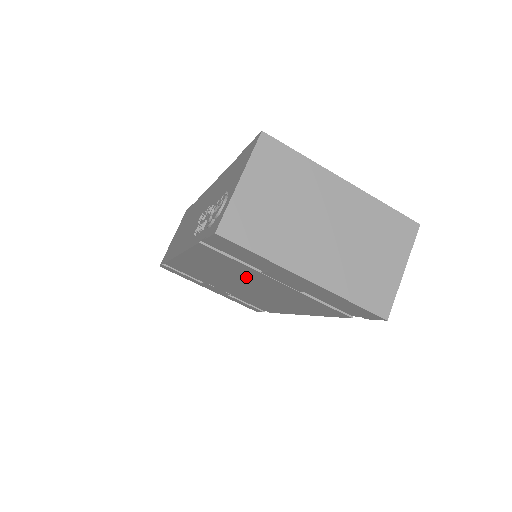
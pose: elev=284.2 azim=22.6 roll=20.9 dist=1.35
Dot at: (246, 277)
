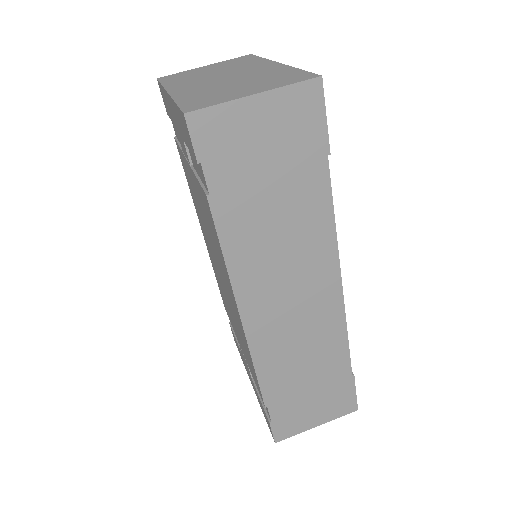
Dot at: occluded
